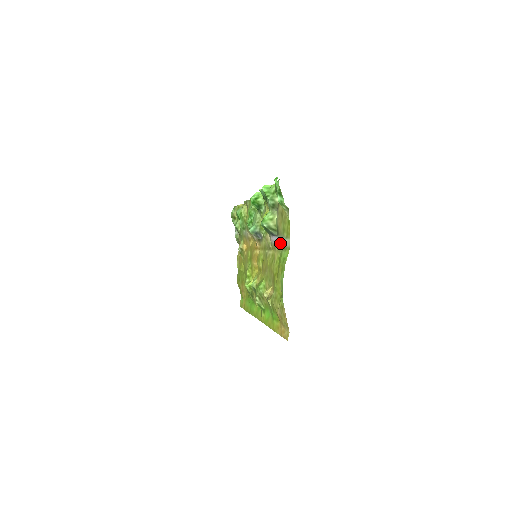
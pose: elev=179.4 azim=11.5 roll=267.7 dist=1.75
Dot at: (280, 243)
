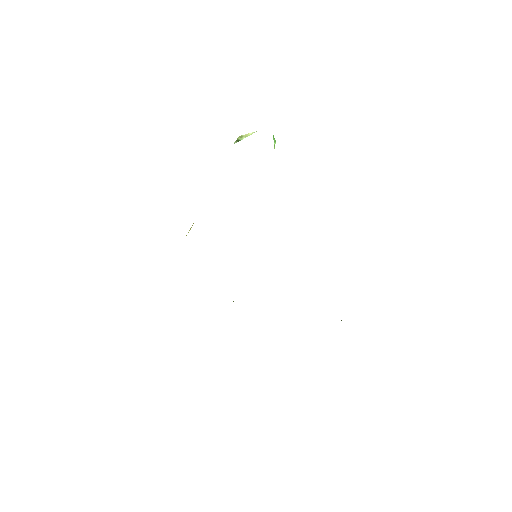
Dot at: occluded
